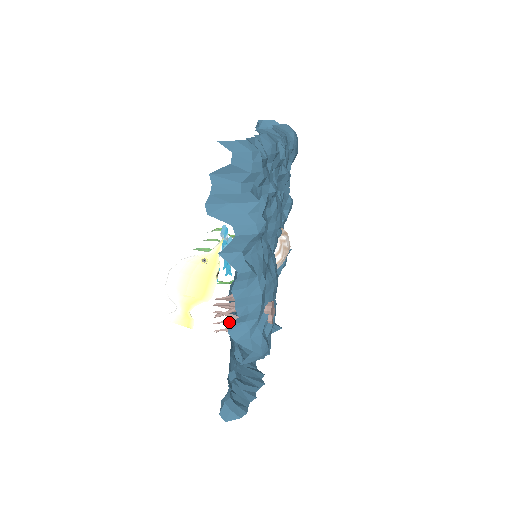
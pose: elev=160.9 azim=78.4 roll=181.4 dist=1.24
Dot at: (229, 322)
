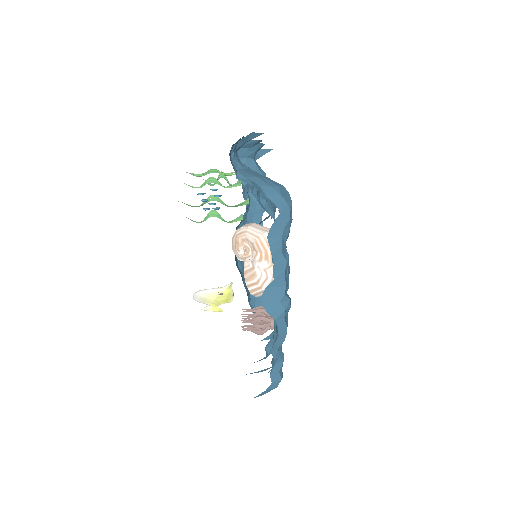
Dot at: occluded
